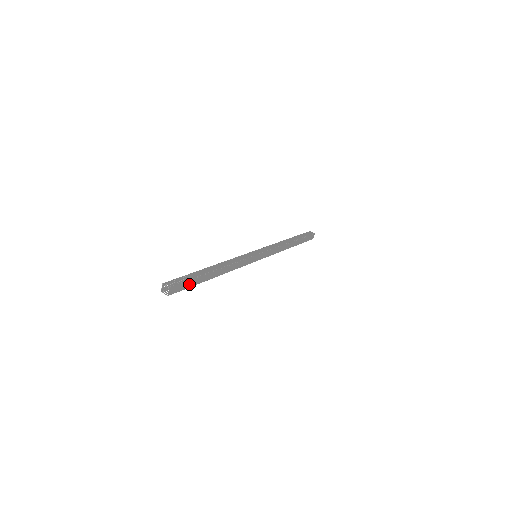
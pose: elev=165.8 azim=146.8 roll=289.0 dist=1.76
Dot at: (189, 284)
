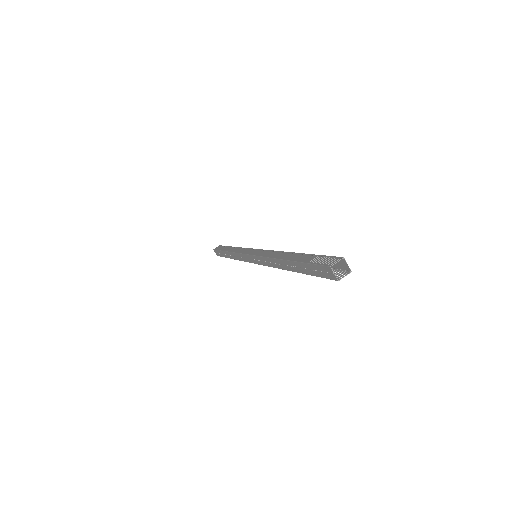
Dot at: occluded
